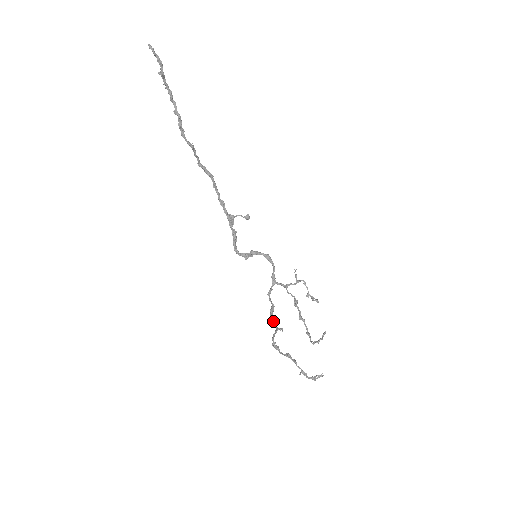
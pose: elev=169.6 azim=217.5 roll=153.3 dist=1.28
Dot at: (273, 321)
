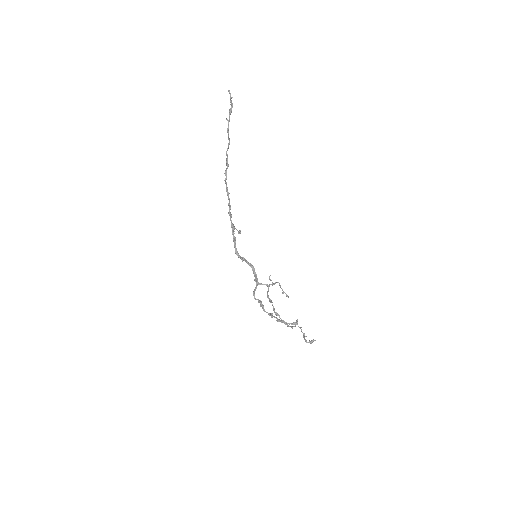
Dot at: occluded
